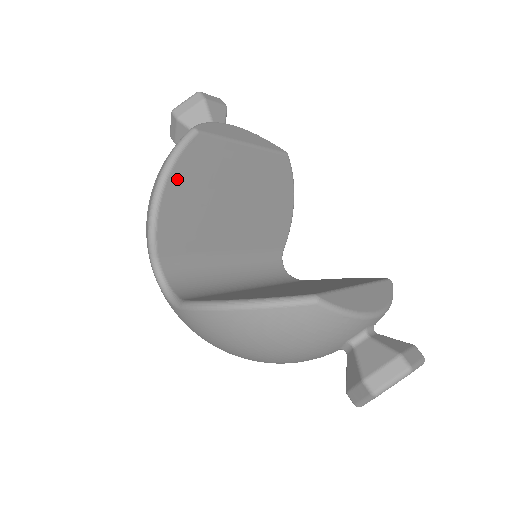
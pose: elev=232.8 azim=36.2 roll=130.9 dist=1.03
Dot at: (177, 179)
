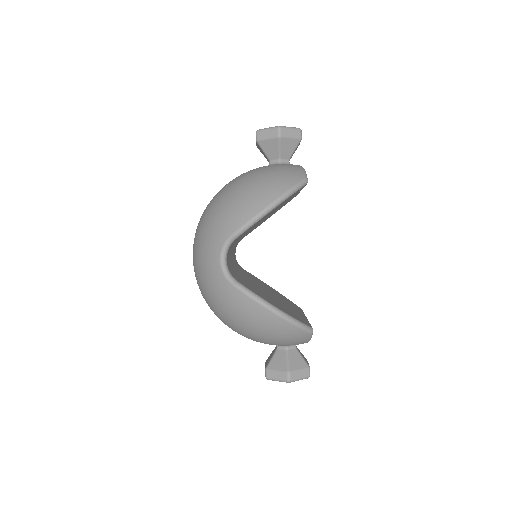
Dot at: (280, 204)
